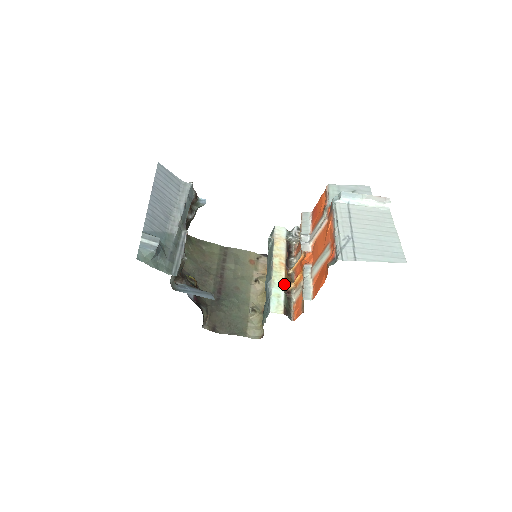
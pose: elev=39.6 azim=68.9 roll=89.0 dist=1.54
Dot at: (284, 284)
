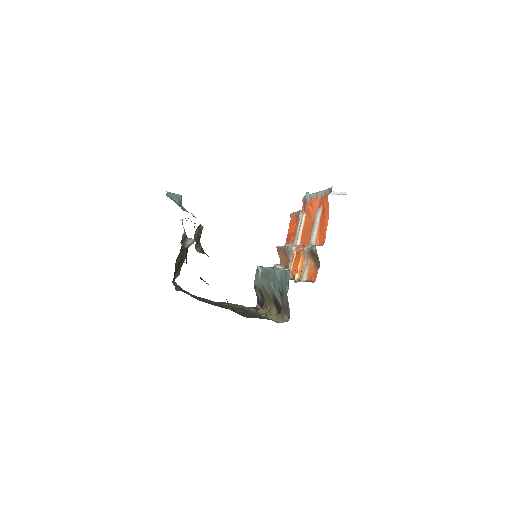
Dot at: occluded
